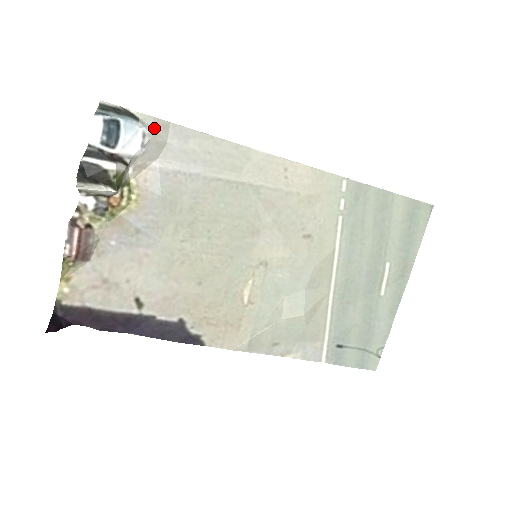
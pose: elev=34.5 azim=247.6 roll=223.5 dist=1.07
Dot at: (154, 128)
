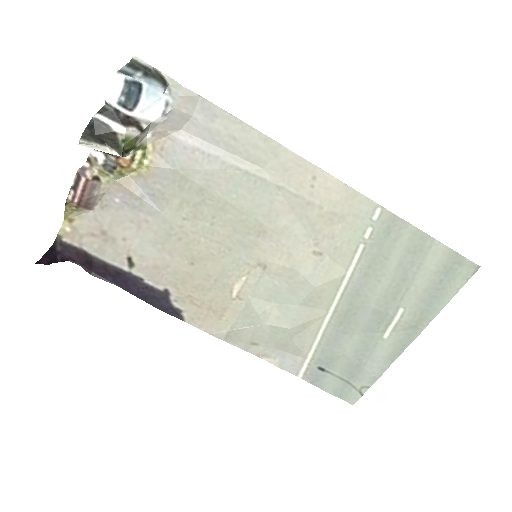
Dot at: (180, 98)
